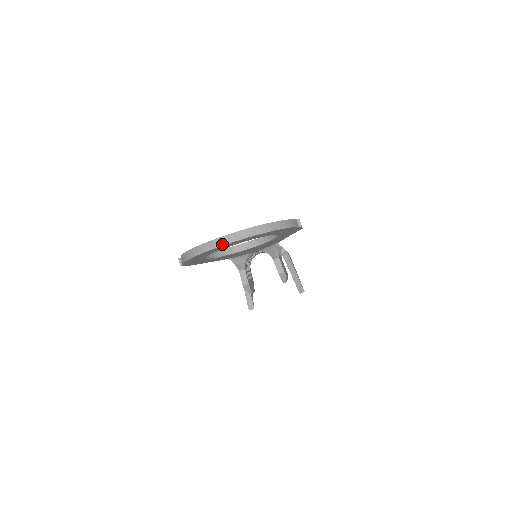
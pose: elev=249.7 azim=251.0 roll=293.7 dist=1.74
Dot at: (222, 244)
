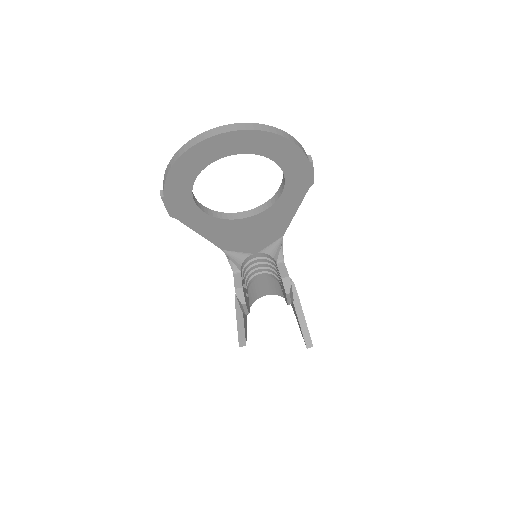
Dot at: (214, 134)
